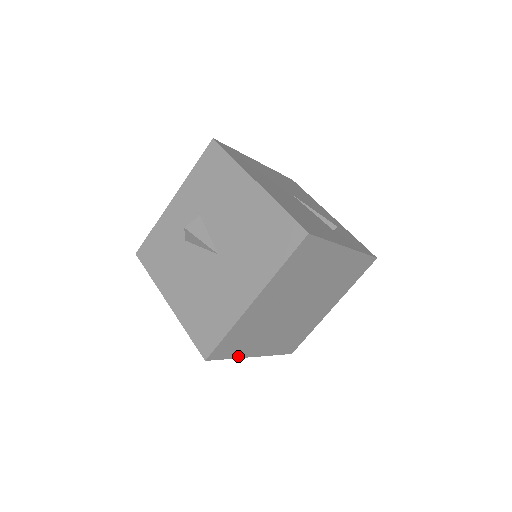
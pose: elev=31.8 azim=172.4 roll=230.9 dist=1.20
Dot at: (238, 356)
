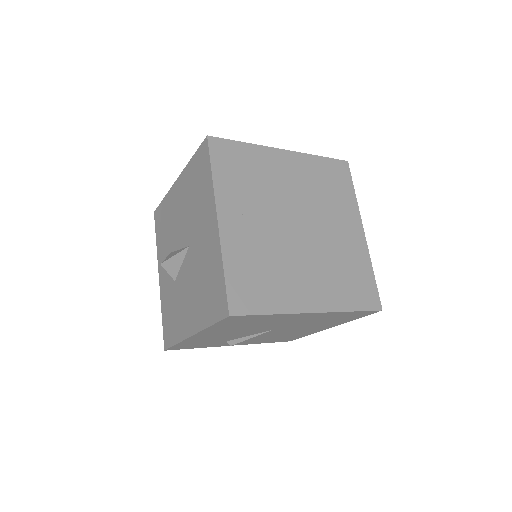
Dot at: (282, 311)
